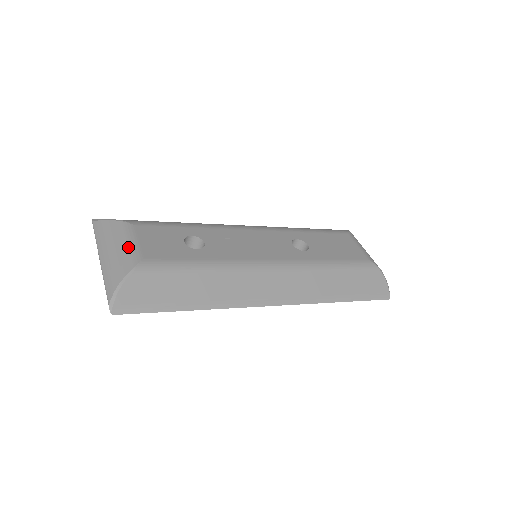
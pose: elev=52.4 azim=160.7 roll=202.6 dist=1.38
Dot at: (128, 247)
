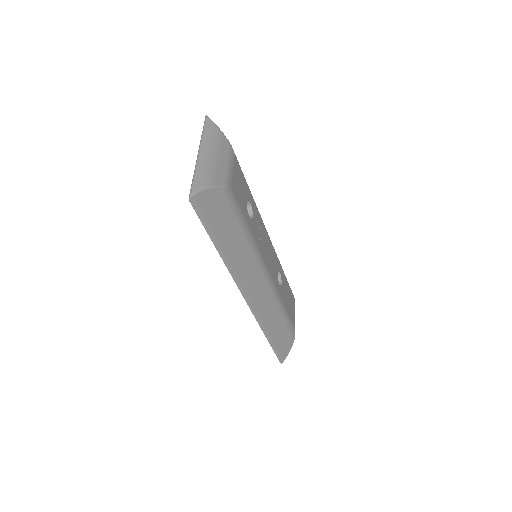
Dot at: (227, 167)
